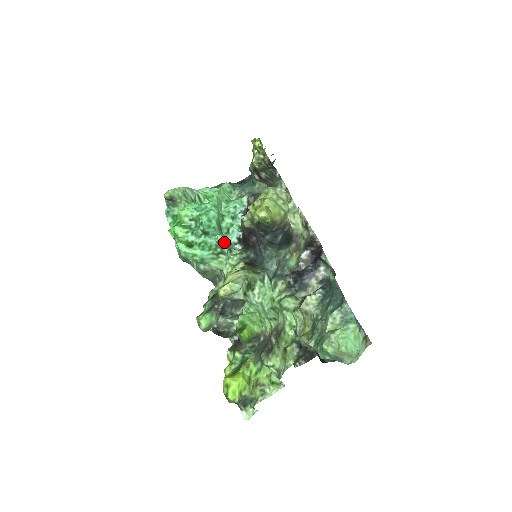
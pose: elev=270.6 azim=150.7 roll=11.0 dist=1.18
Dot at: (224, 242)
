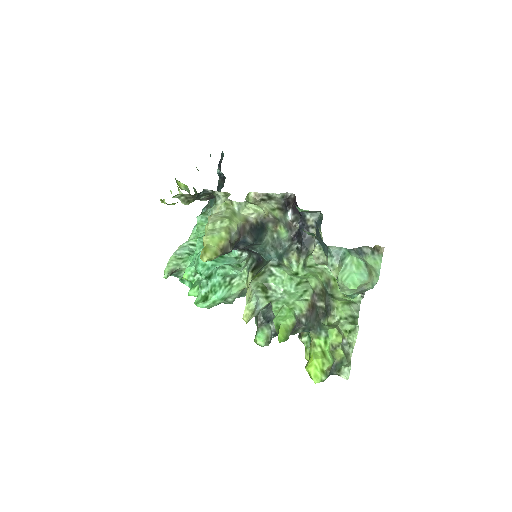
Dot at: (226, 270)
